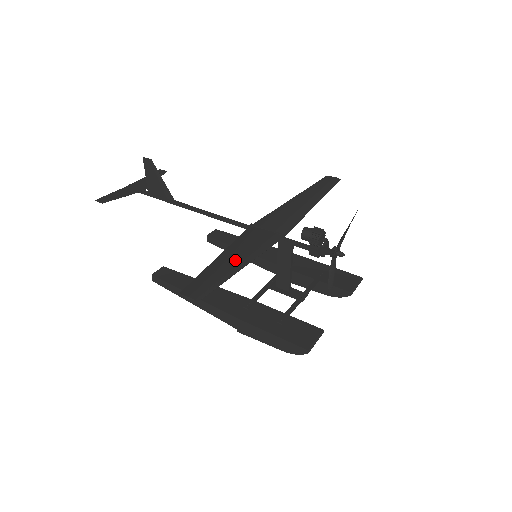
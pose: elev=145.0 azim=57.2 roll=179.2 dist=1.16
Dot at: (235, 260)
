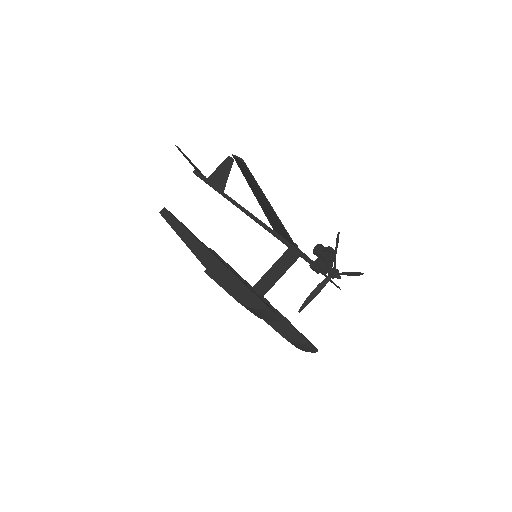
Dot at: occluded
